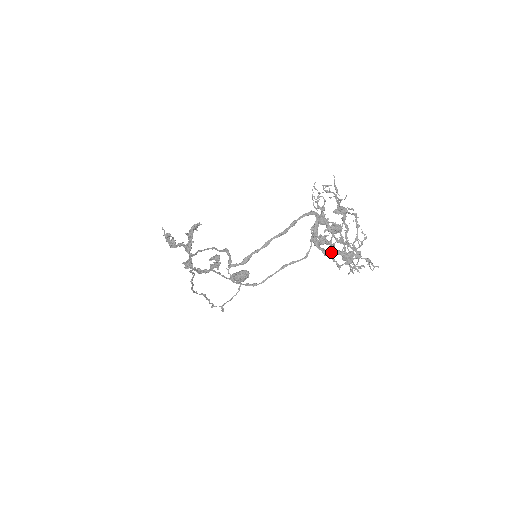
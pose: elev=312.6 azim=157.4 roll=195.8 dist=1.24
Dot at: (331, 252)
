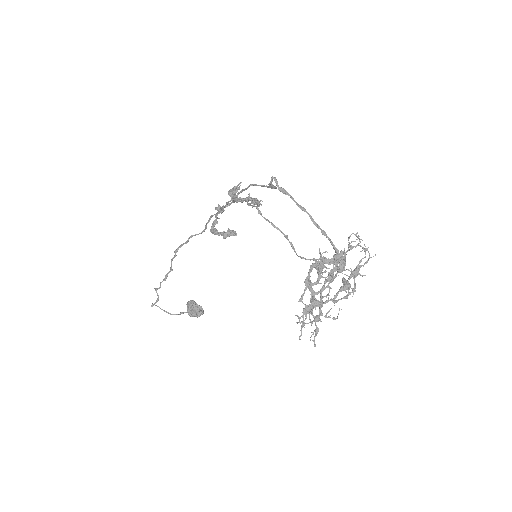
Dot at: (312, 283)
